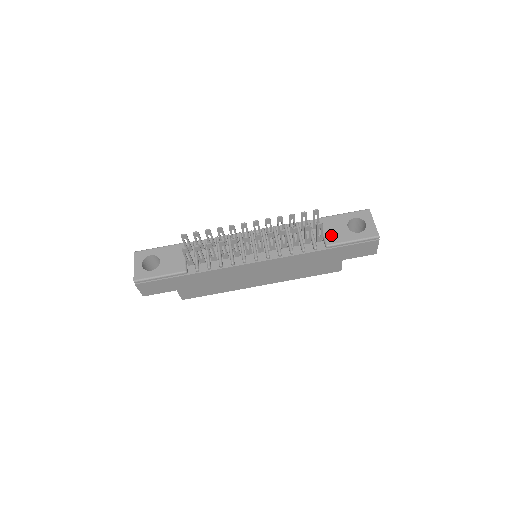
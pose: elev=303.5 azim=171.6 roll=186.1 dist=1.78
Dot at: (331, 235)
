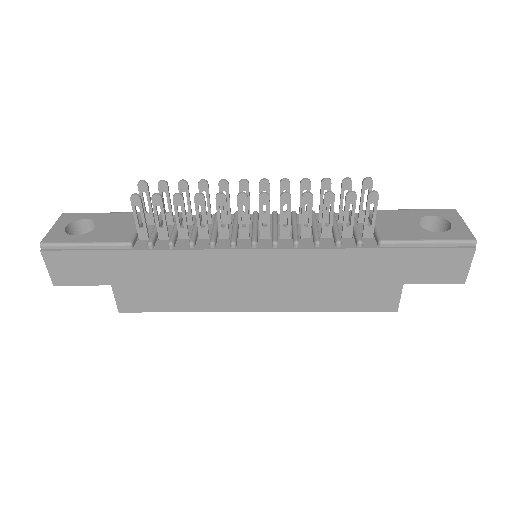
Dot at: (389, 229)
